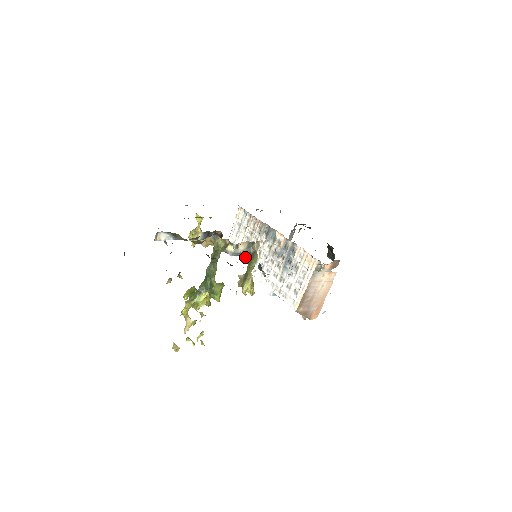
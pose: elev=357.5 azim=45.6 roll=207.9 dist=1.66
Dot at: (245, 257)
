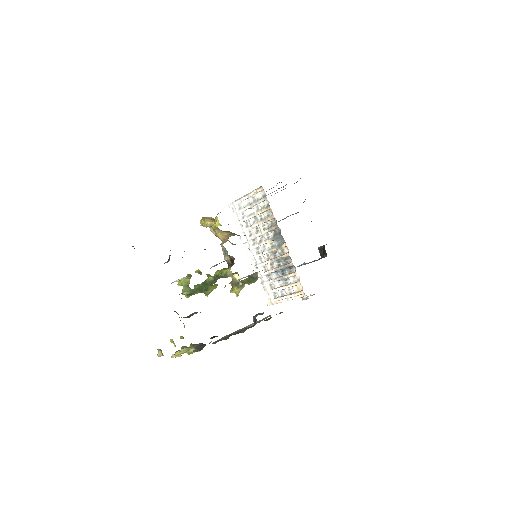
Dot at: (246, 230)
